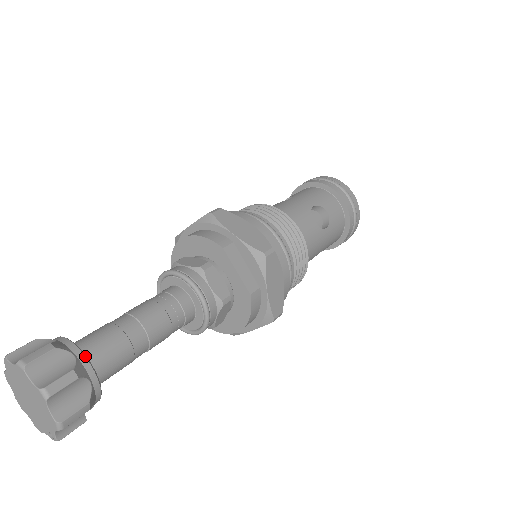
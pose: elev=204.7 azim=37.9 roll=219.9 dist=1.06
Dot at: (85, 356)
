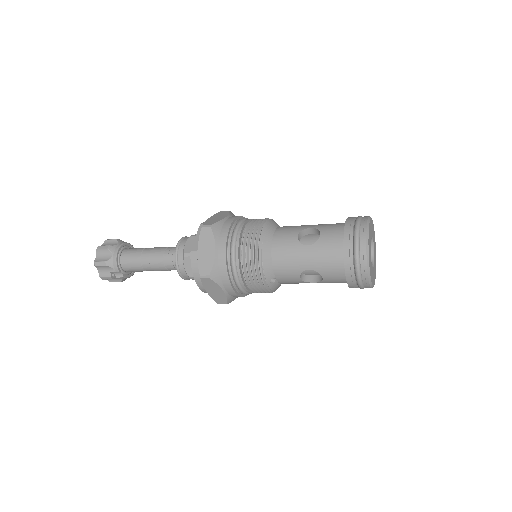
Dot at: (120, 246)
